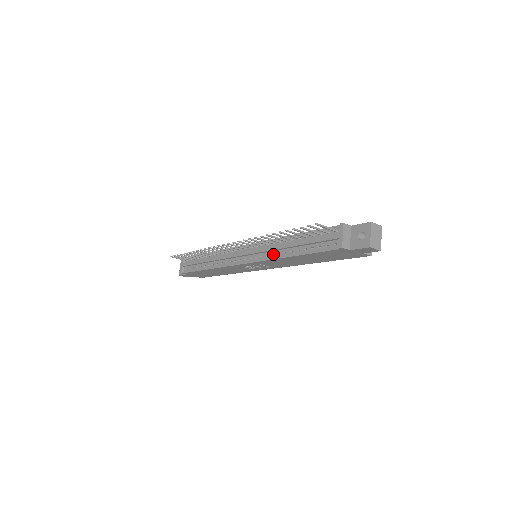
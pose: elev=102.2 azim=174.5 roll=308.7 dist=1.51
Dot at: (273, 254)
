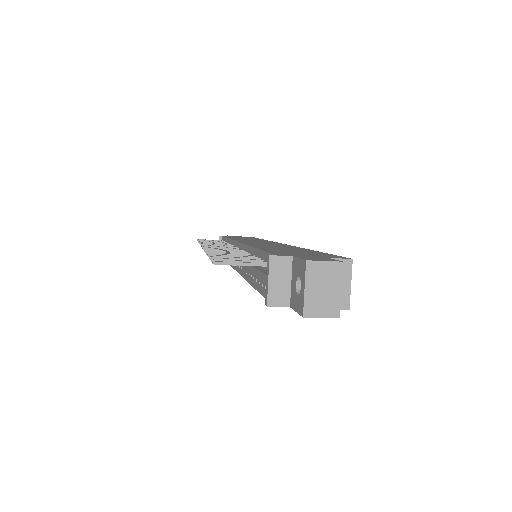
Dot at: occluded
